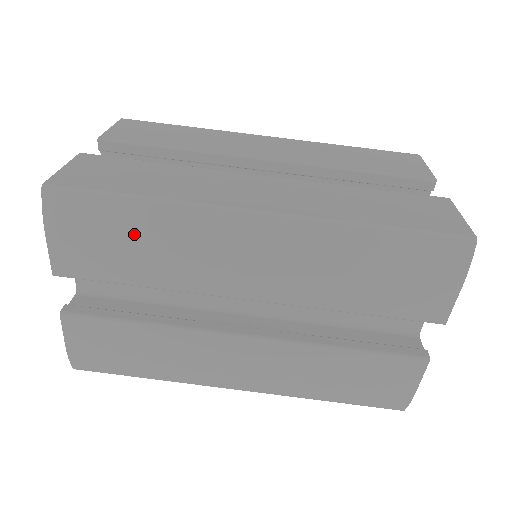
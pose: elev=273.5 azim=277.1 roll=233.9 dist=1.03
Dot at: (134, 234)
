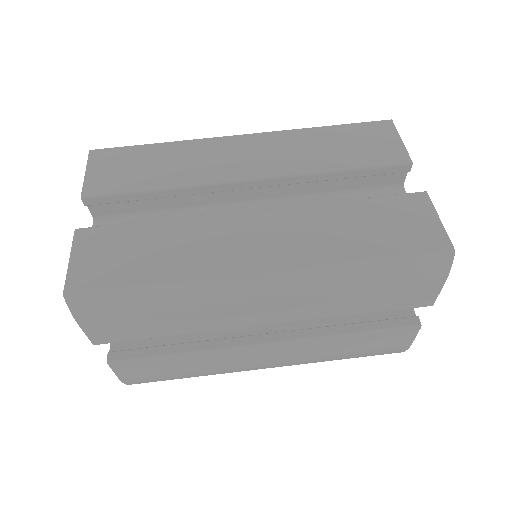
Dot at: (157, 310)
